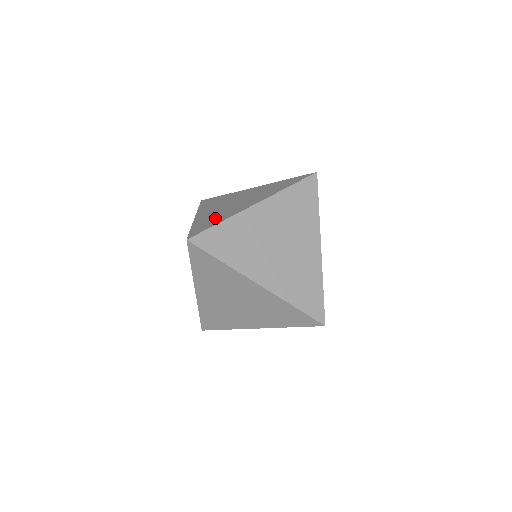
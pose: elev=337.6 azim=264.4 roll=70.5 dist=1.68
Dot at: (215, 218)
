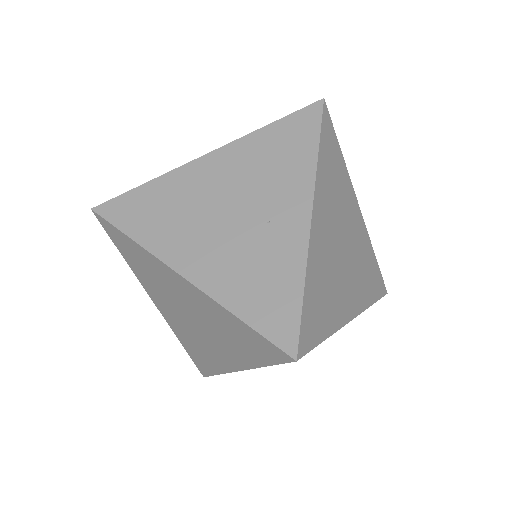
Dot at: occluded
